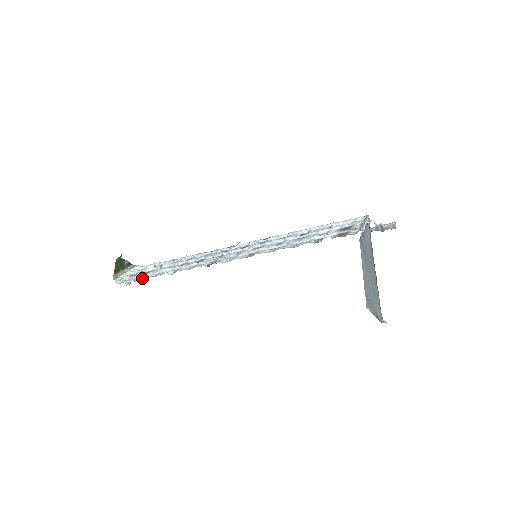
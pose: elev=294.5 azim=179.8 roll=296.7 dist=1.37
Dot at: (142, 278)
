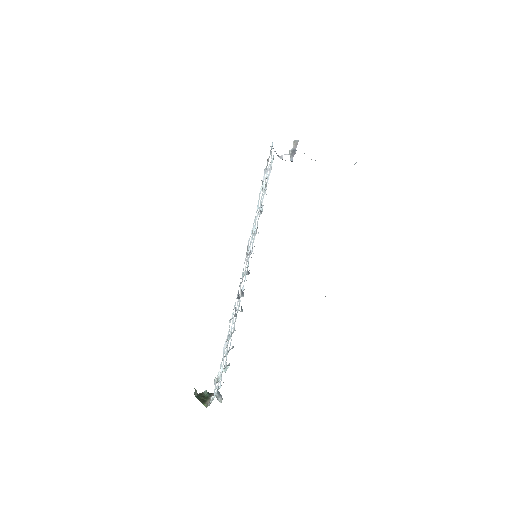
Dot at: occluded
